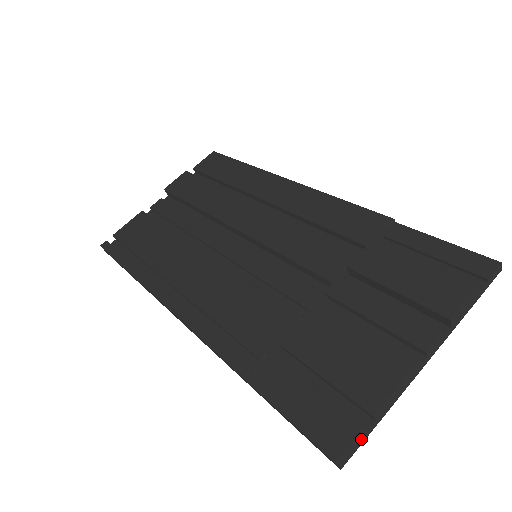
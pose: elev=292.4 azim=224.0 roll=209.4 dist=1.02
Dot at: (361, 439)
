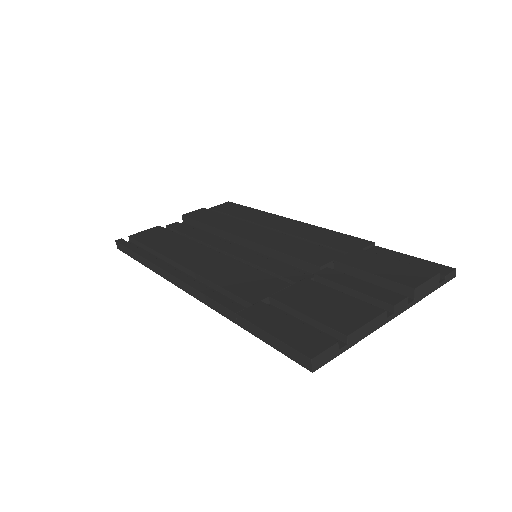
Dot at: (333, 352)
